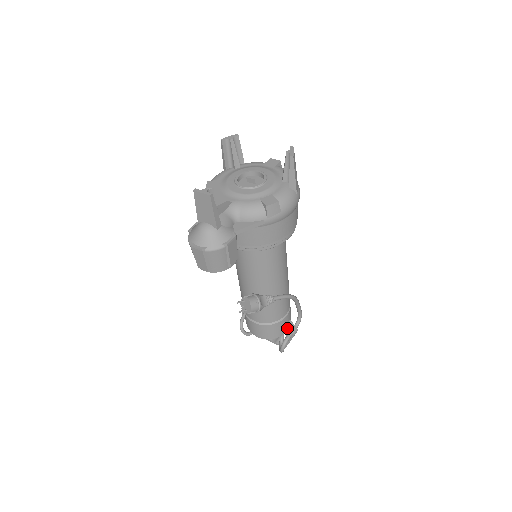
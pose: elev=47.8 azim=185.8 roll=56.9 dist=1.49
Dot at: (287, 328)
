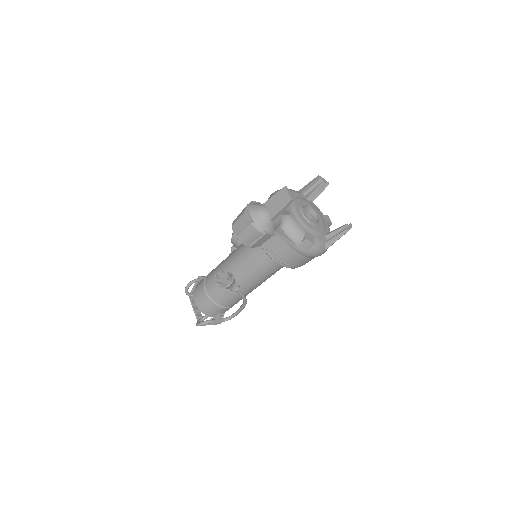
Dot at: (218, 315)
